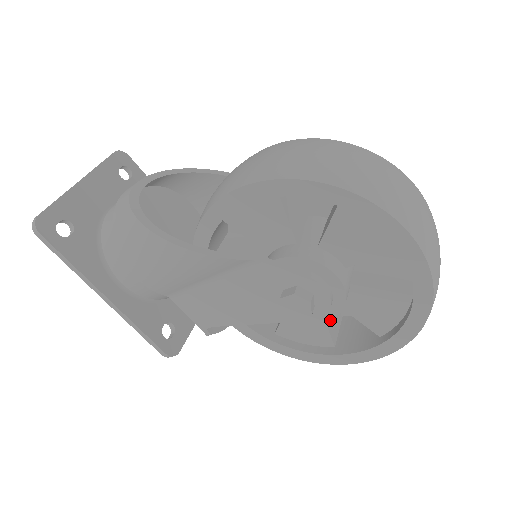
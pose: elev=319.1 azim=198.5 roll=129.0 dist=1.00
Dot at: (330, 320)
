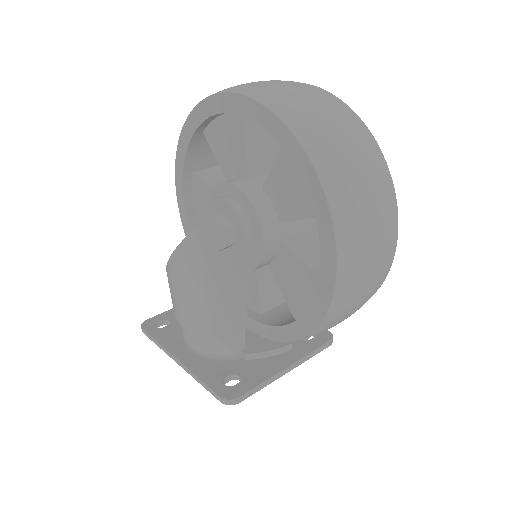
Dot at: (312, 256)
